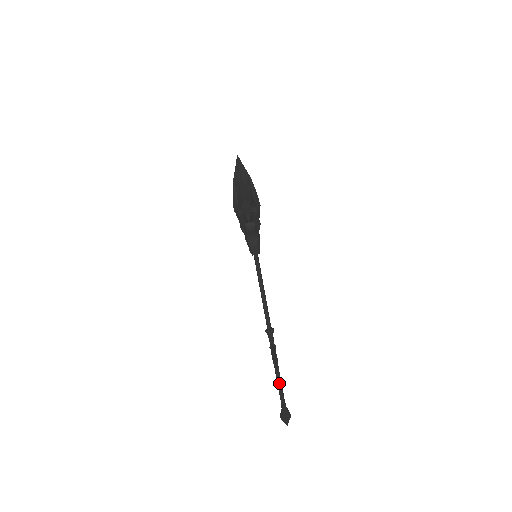
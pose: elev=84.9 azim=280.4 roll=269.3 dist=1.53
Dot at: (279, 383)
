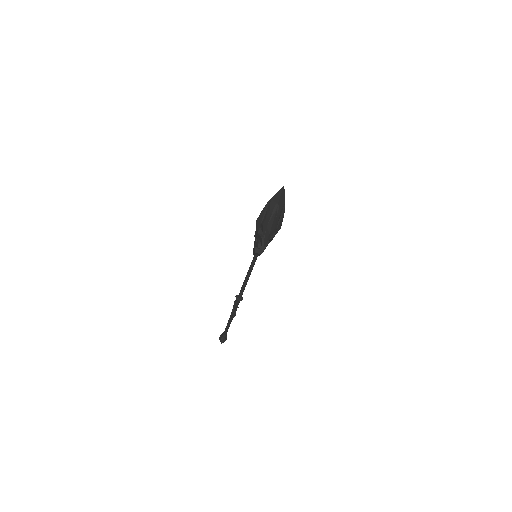
Dot at: (229, 325)
